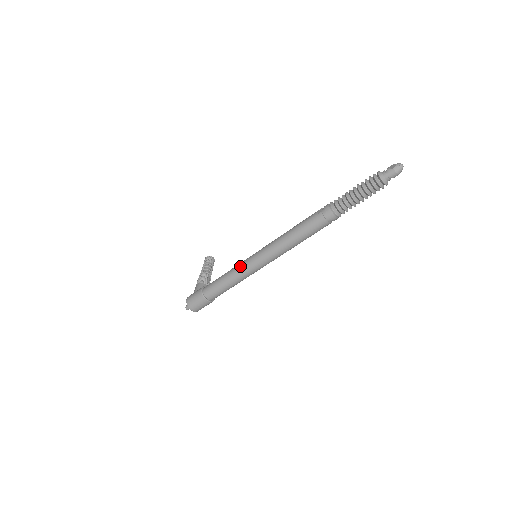
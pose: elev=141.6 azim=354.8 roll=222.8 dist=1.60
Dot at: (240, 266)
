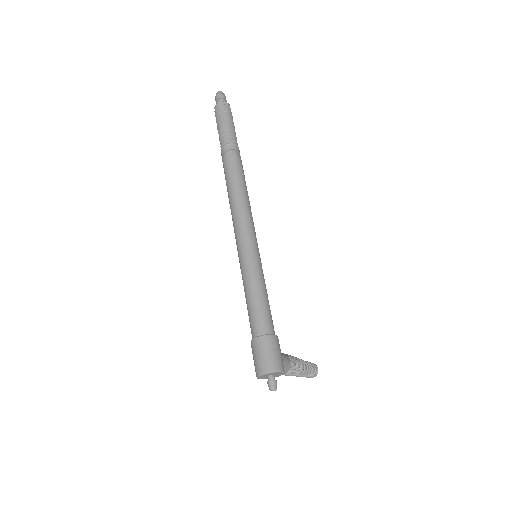
Dot at: occluded
